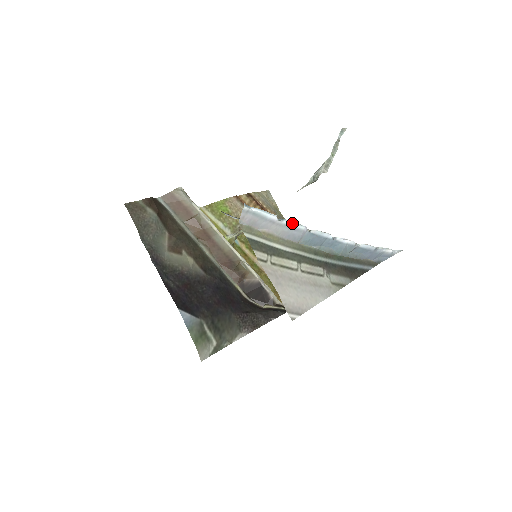
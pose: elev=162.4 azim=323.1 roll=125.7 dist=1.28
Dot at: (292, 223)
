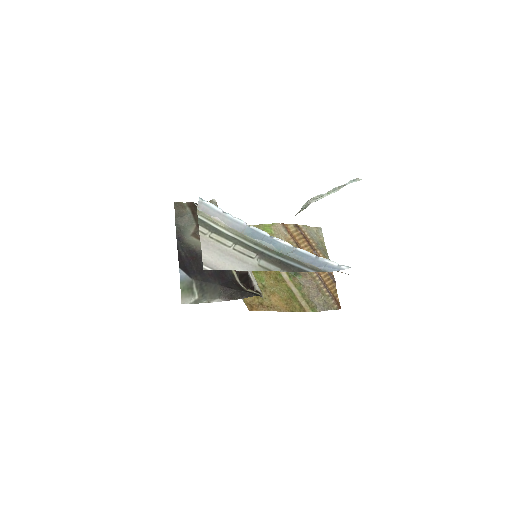
Dot at: (234, 217)
